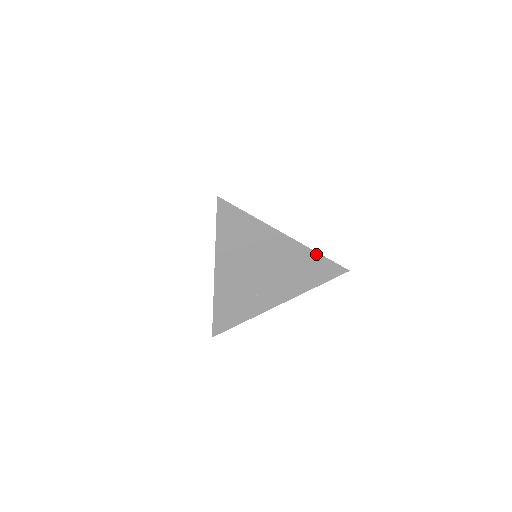
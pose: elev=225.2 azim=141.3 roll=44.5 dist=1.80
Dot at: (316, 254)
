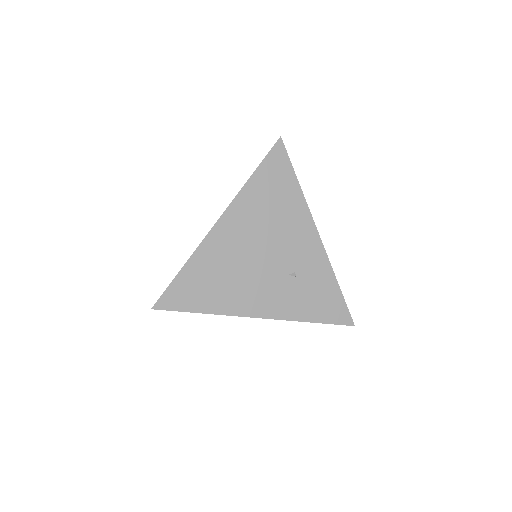
Dot at: (303, 320)
